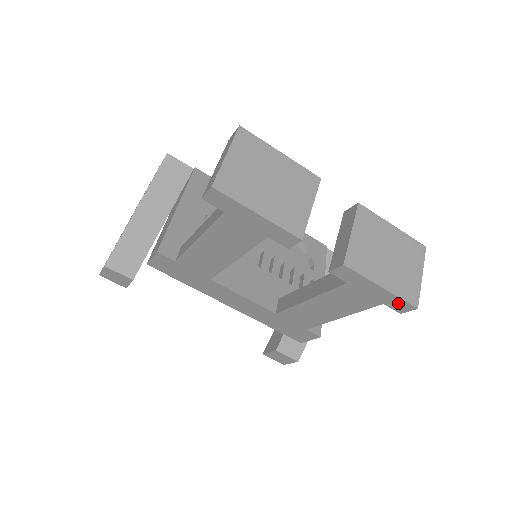
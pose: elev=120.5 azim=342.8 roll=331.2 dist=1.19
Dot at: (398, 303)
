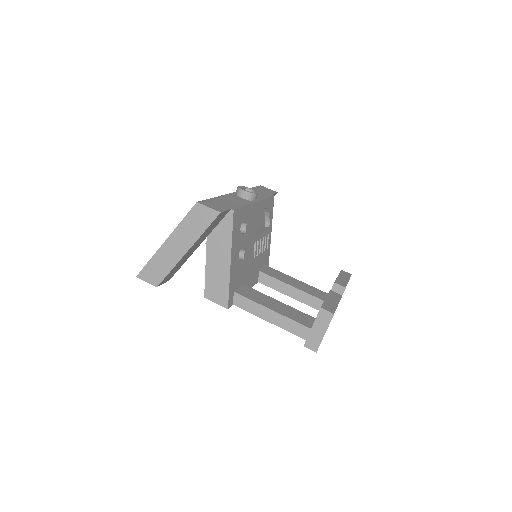
Dot at: occluded
